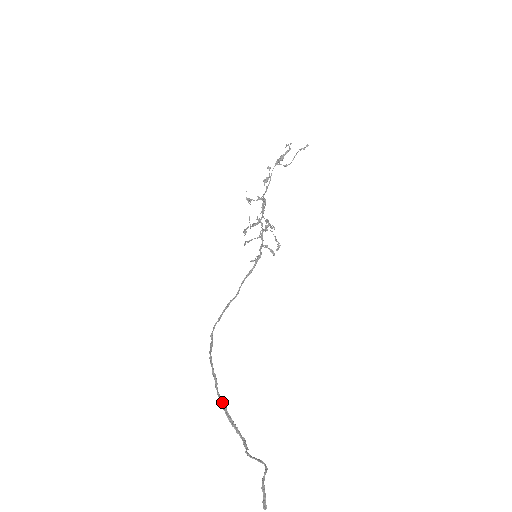
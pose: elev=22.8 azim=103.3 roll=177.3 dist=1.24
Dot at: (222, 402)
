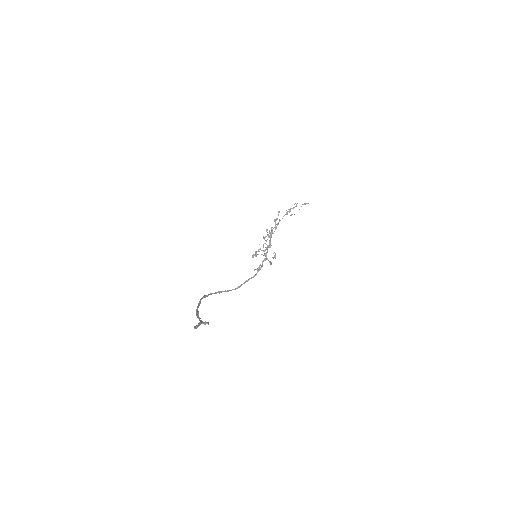
Dot at: (197, 311)
